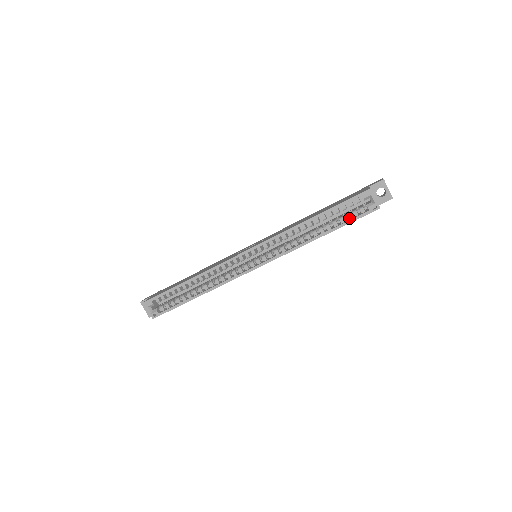
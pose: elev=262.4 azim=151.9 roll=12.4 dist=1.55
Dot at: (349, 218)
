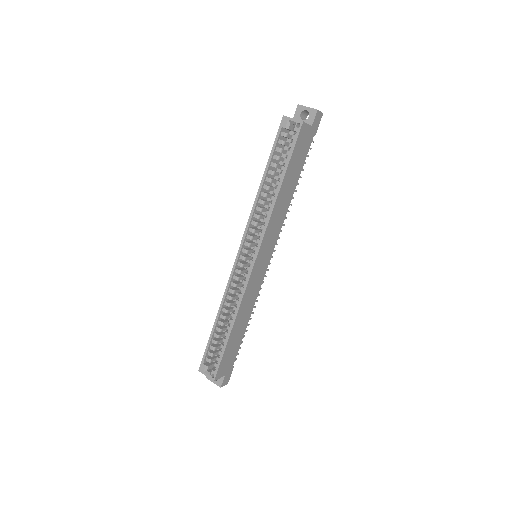
Dot at: (289, 153)
